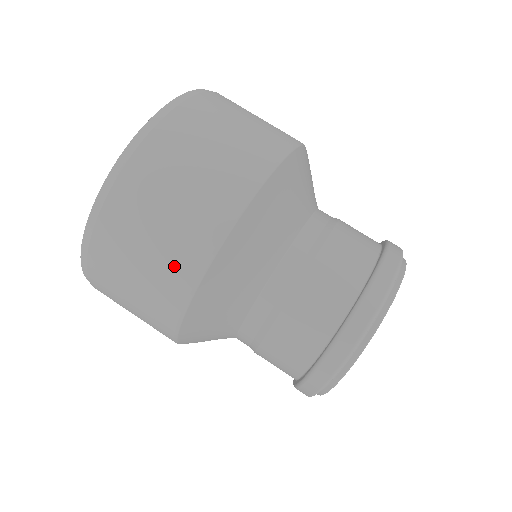
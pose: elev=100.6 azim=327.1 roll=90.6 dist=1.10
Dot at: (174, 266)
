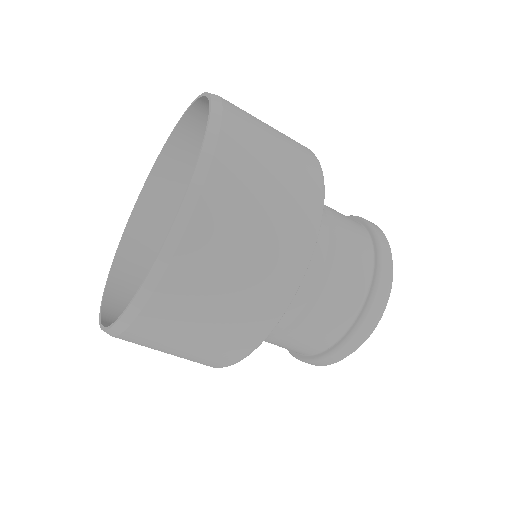
Dot at: (238, 332)
